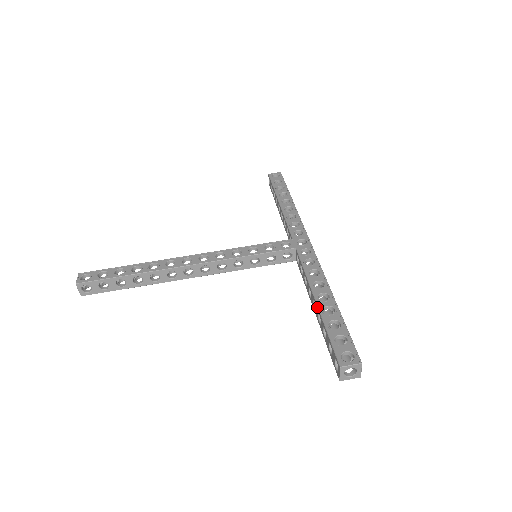
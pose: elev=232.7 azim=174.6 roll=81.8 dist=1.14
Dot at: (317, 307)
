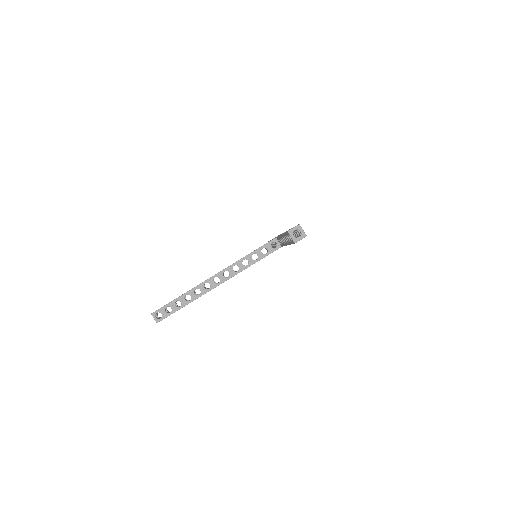
Dot at: (282, 235)
